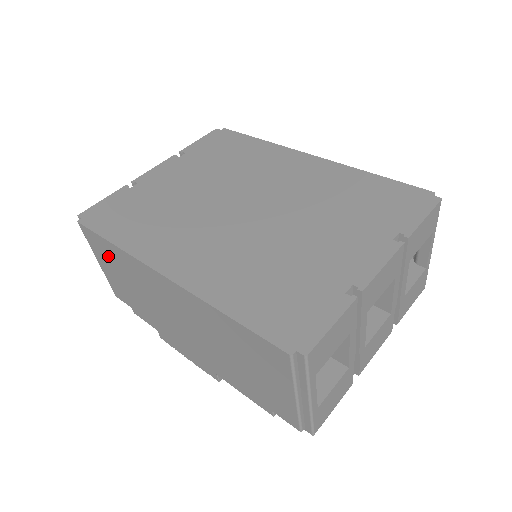
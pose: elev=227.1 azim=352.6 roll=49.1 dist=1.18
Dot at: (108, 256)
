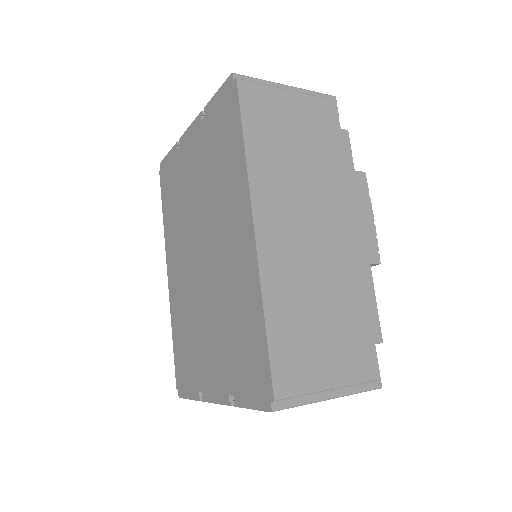
Dot at: occluded
